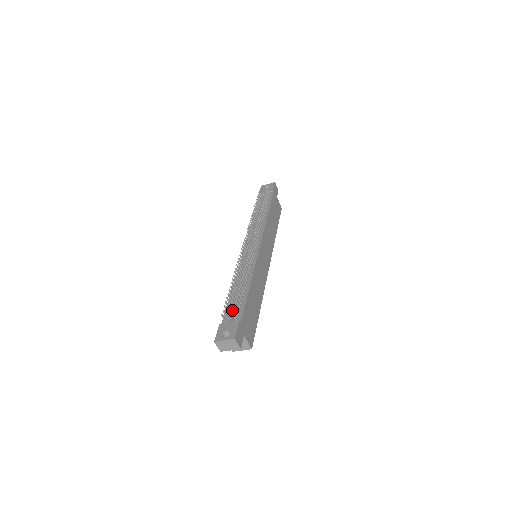
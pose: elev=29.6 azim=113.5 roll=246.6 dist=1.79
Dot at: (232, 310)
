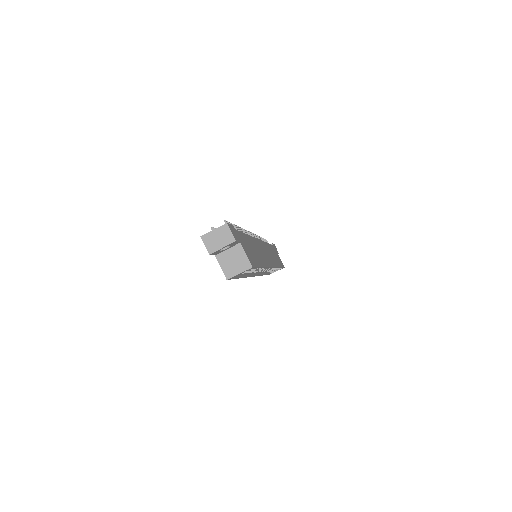
Dot at: occluded
